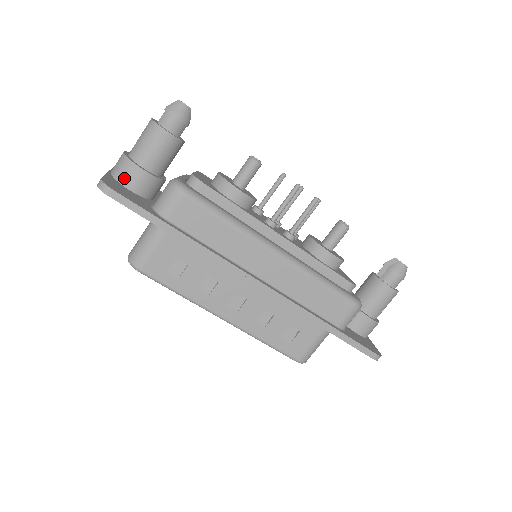
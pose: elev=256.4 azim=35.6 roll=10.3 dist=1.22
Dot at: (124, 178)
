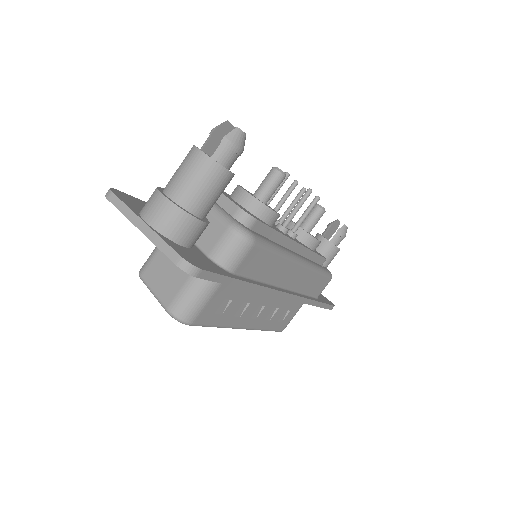
Dot at: (180, 236)
